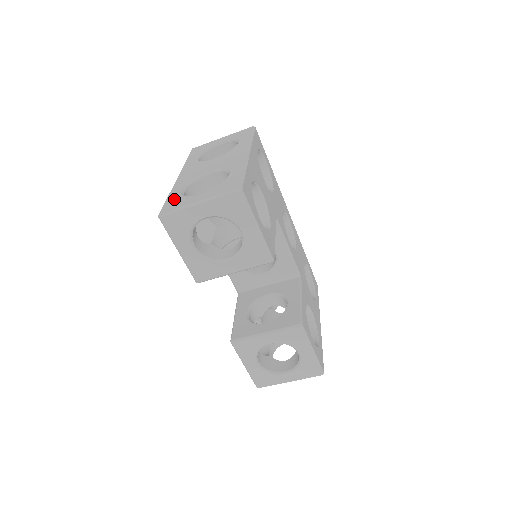
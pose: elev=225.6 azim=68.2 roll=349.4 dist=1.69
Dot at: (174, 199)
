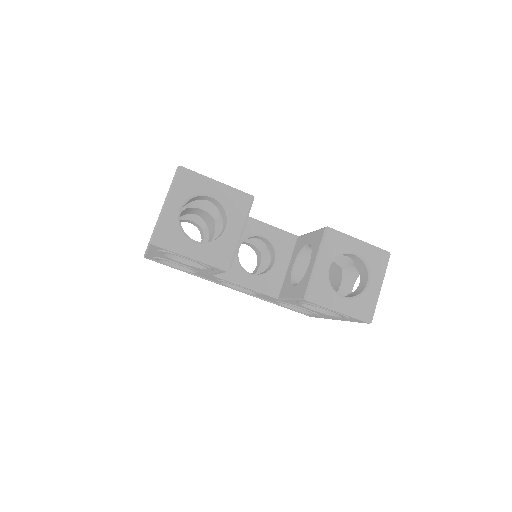
Dot at: occluded
